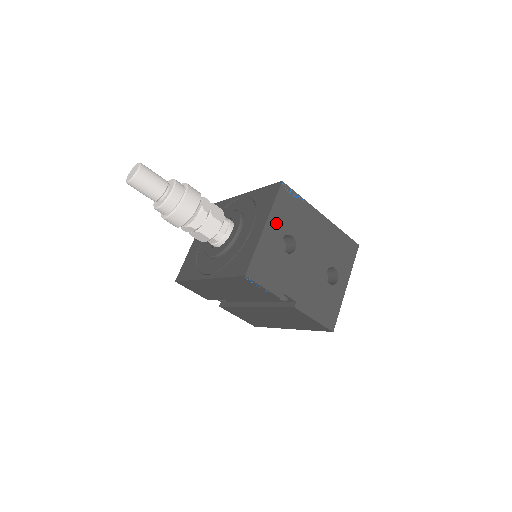
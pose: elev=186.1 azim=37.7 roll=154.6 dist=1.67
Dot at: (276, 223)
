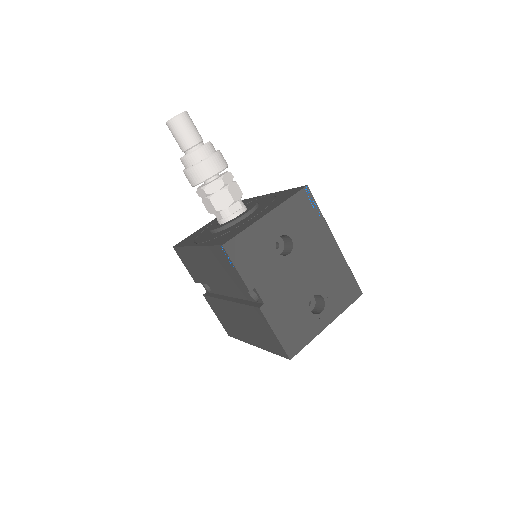
Dot at: (281, 218)
